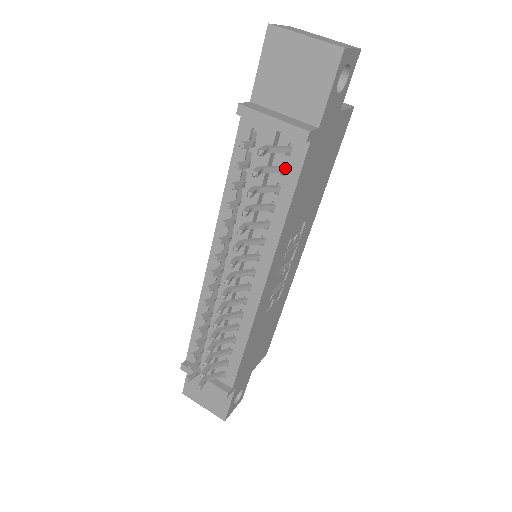
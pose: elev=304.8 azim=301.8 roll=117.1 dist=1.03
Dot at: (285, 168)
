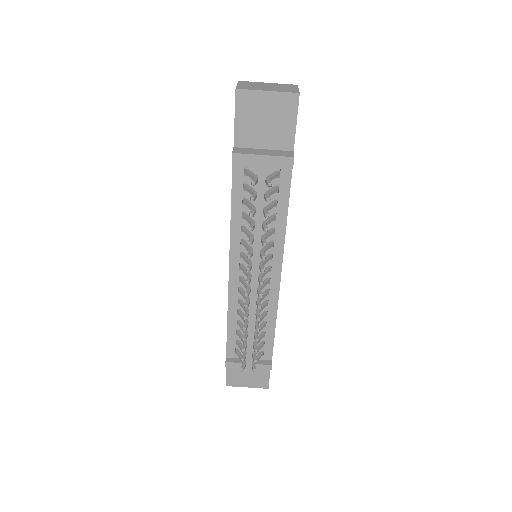
Dot at: (278, 187)
